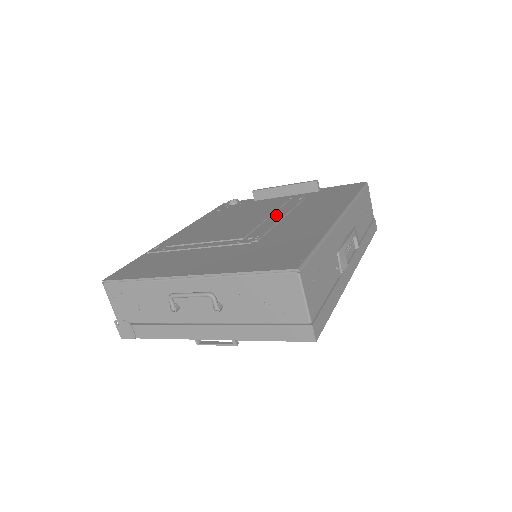
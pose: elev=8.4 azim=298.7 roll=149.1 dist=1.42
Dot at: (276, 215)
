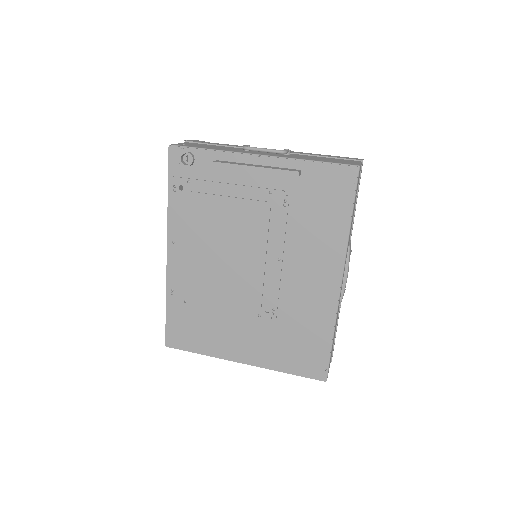
Dot at: (272, 254)
